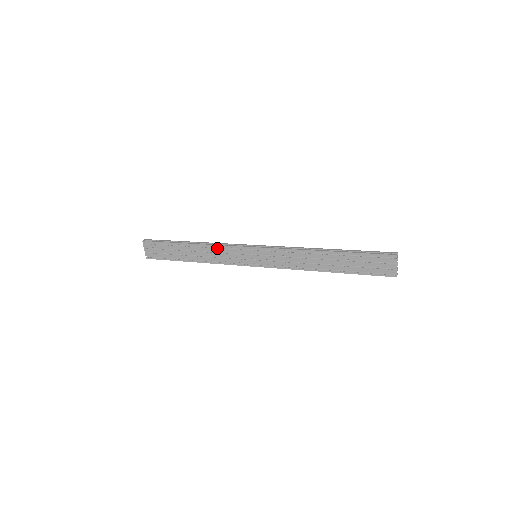
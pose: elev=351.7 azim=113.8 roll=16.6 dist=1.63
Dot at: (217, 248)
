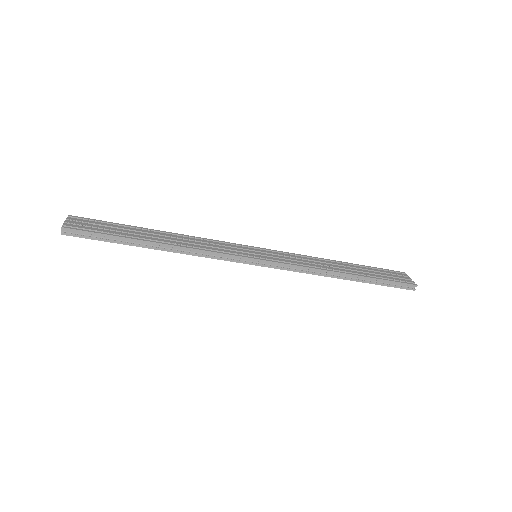
Dot at: (202, 239)
